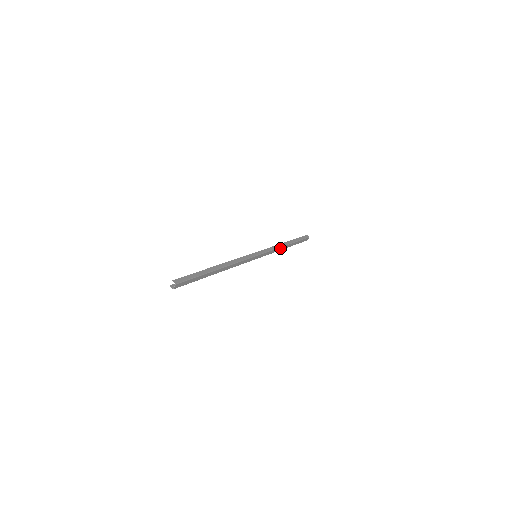
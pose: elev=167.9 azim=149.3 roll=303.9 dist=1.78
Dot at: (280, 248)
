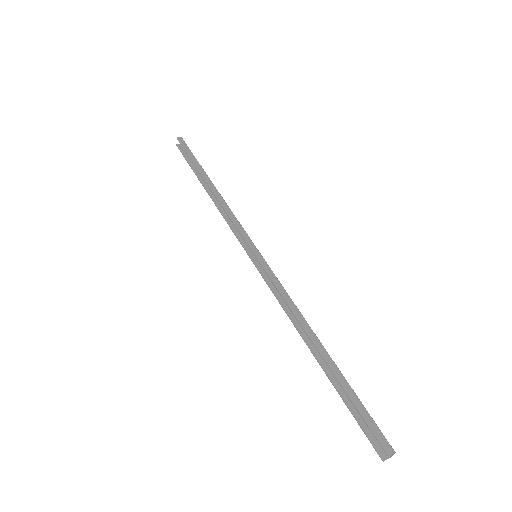
Dot at: (223, 203)
